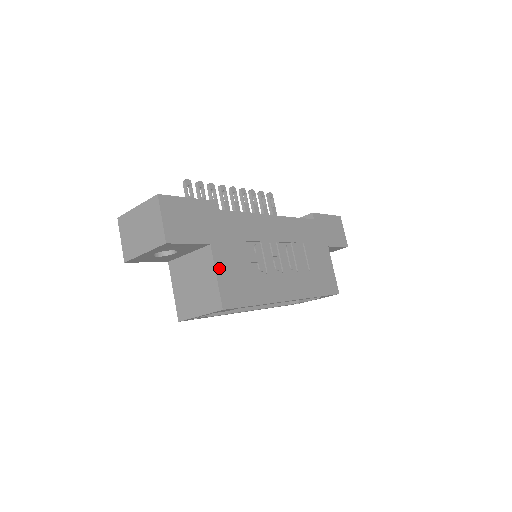
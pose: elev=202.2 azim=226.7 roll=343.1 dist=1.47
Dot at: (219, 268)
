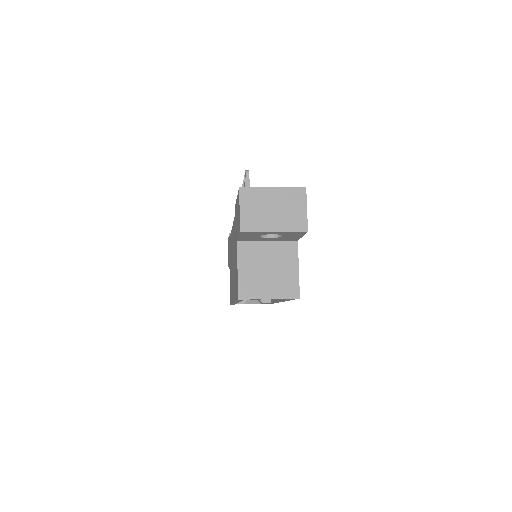
Dot at: (297, 262)
